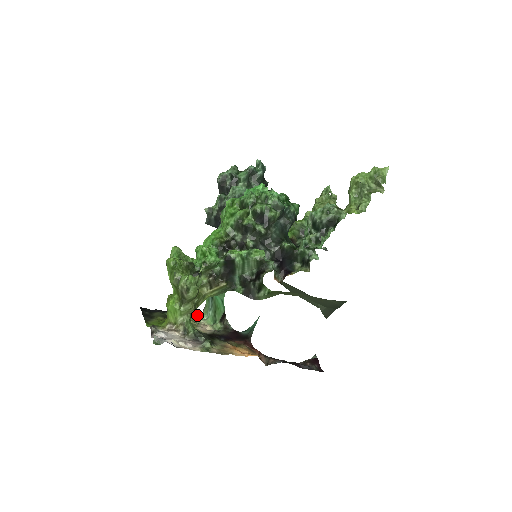
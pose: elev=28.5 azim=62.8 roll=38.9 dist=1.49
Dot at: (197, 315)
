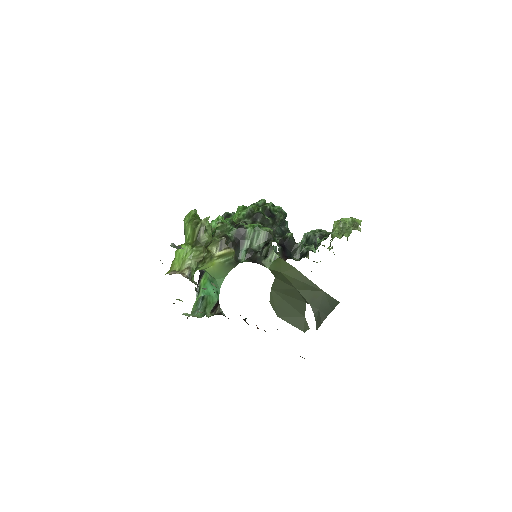
Dot at: (183, 314)
